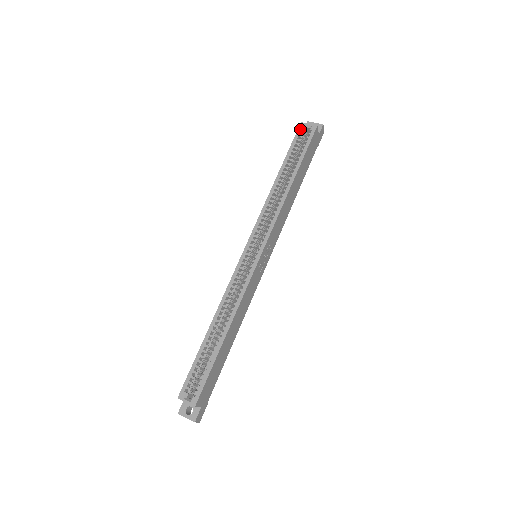
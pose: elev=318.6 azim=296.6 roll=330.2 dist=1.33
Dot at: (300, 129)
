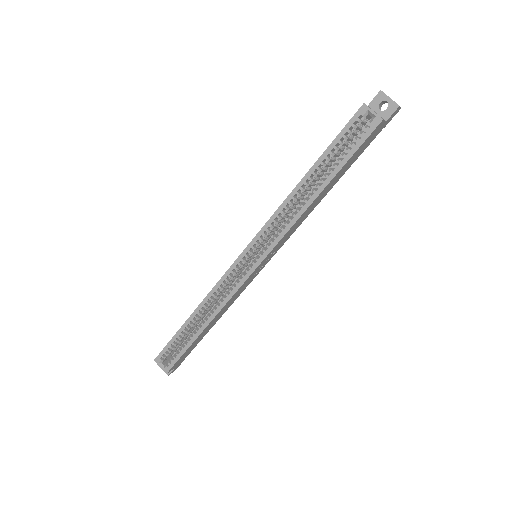
Dot at: (358, 115)
